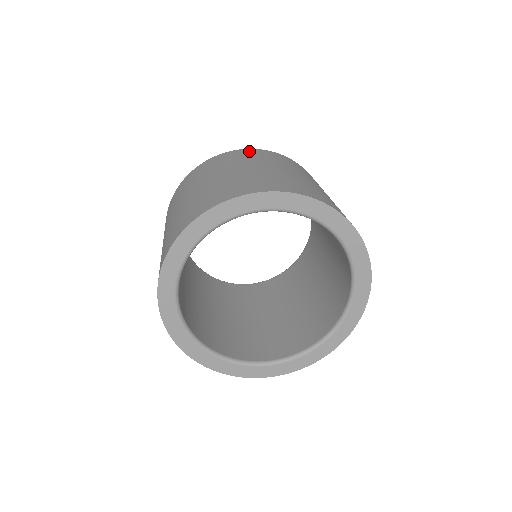
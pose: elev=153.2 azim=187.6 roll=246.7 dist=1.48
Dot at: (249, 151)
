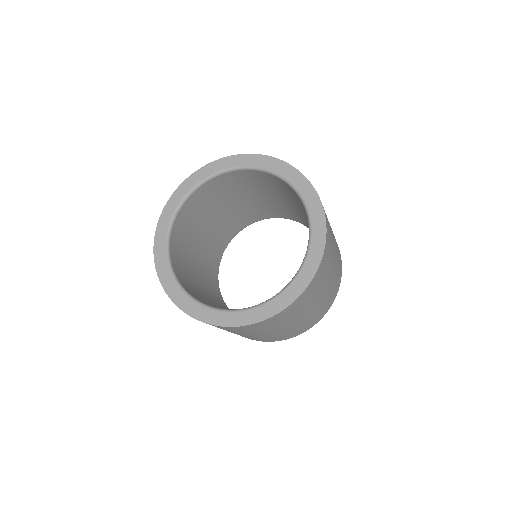
Dot at: occluded
